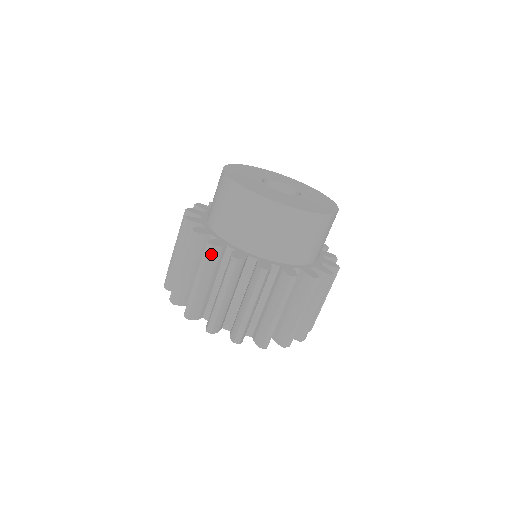
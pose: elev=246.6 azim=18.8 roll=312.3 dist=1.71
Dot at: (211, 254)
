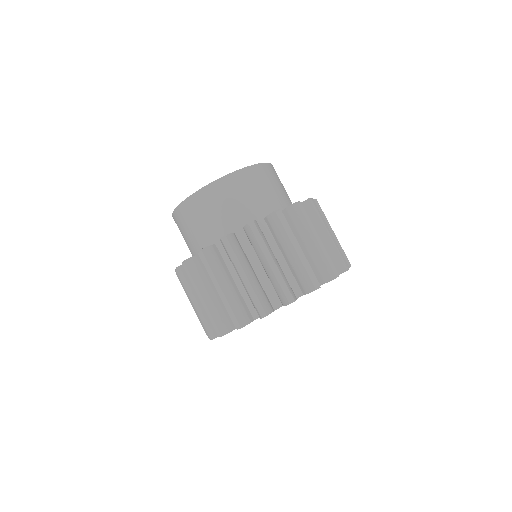
Dot at: (231, 243)
